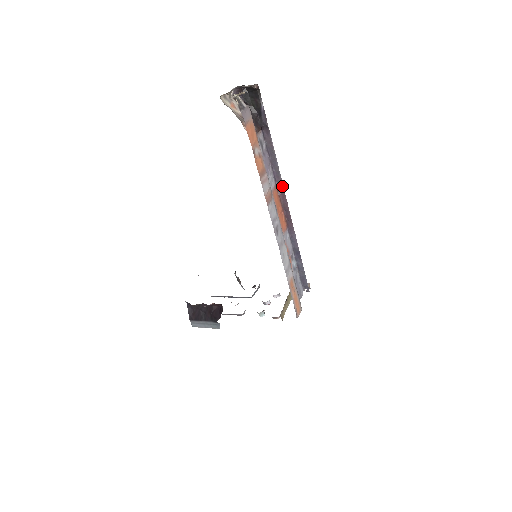
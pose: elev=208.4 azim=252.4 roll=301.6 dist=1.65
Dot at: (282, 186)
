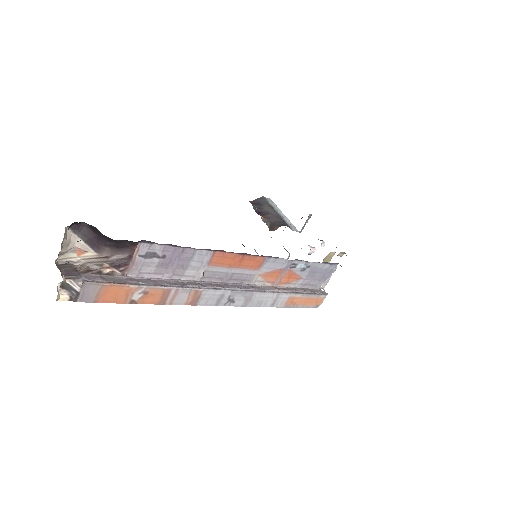
Dot at: occluded
